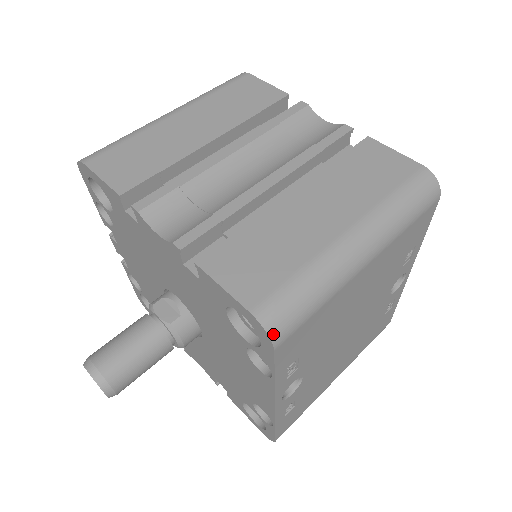
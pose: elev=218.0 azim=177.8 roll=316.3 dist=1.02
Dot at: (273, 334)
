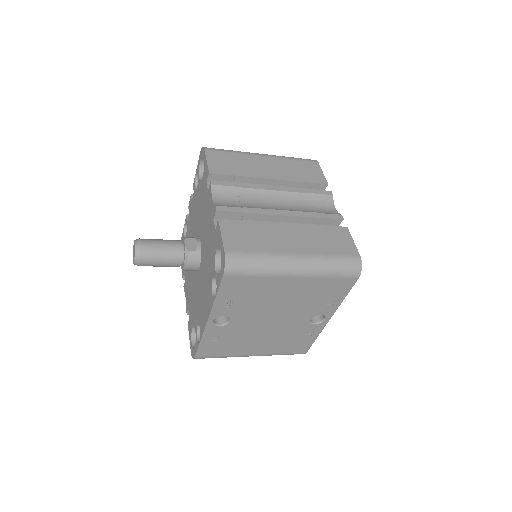
Dot at: (227, 267)
